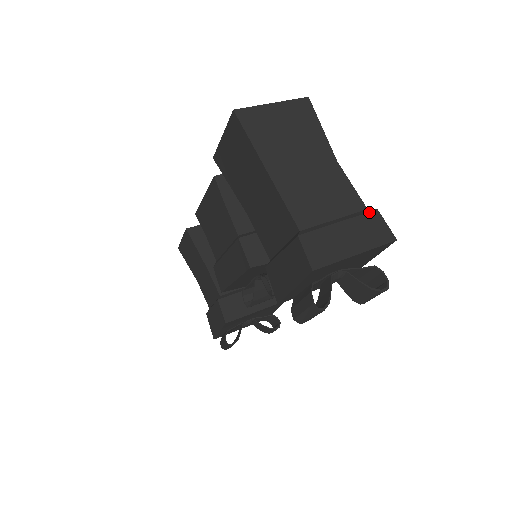
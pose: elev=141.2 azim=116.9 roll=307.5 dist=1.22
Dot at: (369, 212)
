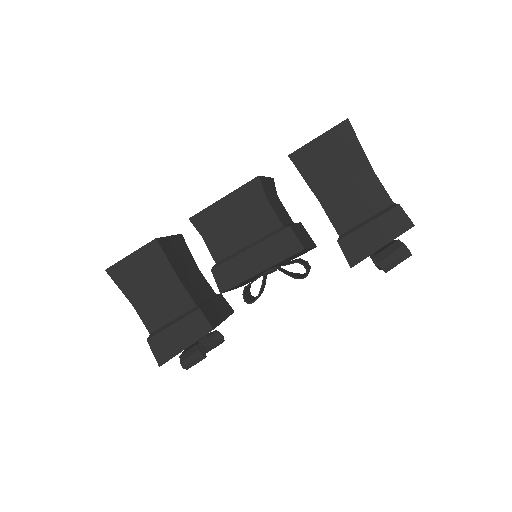
Dot at: occluded
